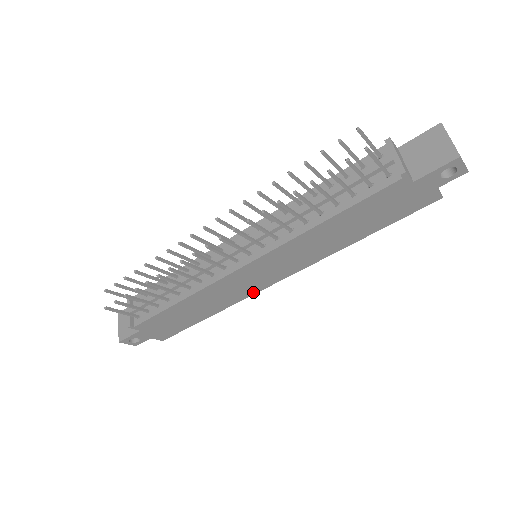
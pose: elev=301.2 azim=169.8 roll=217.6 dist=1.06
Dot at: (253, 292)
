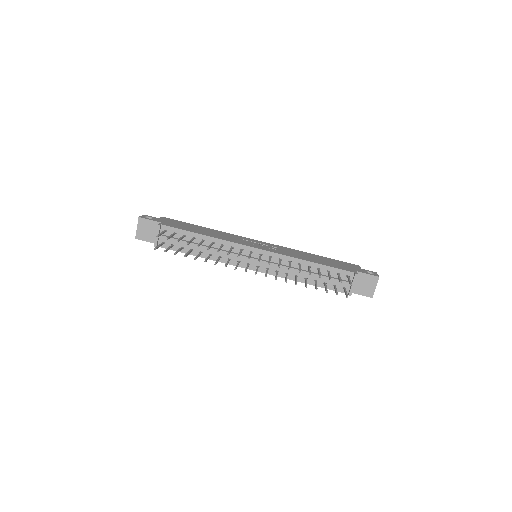
Dot at: occluded
